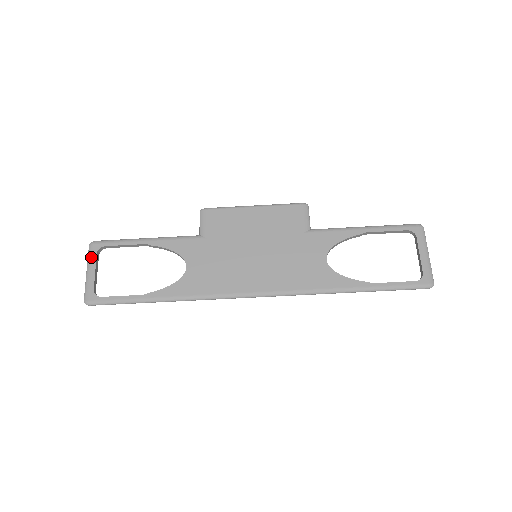
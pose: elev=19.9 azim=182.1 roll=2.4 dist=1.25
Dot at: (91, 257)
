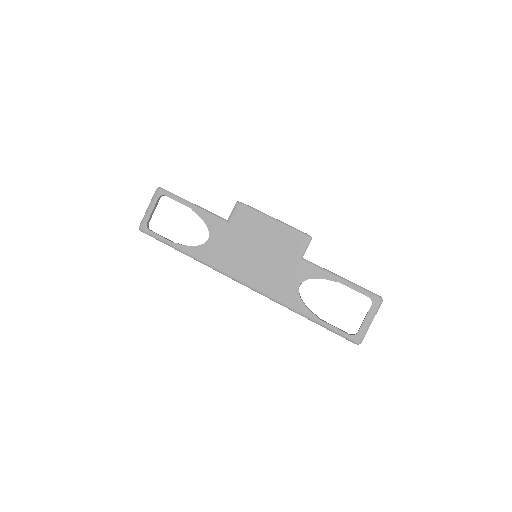
Dot at: (154, 199)
